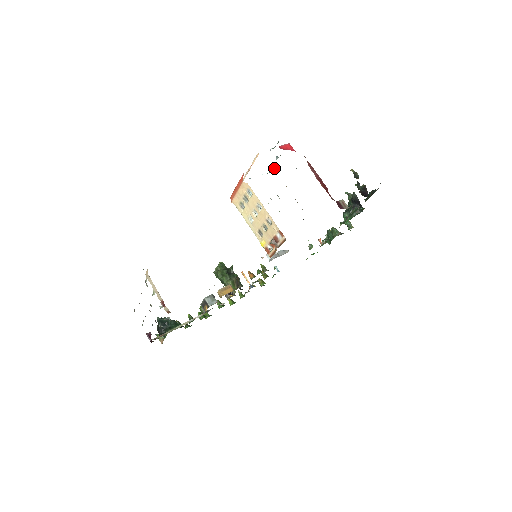
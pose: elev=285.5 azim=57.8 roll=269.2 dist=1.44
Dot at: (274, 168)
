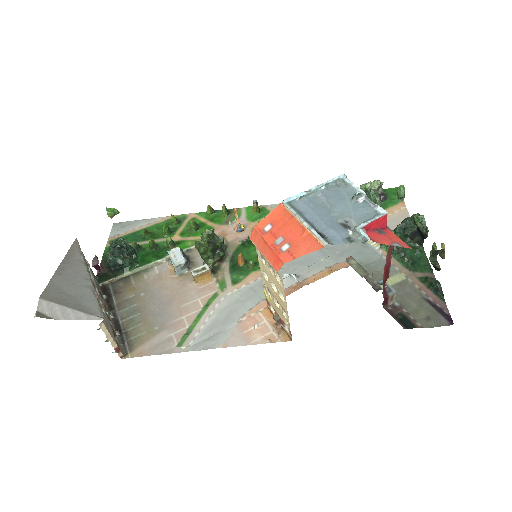
Dot at: (346, 183)
